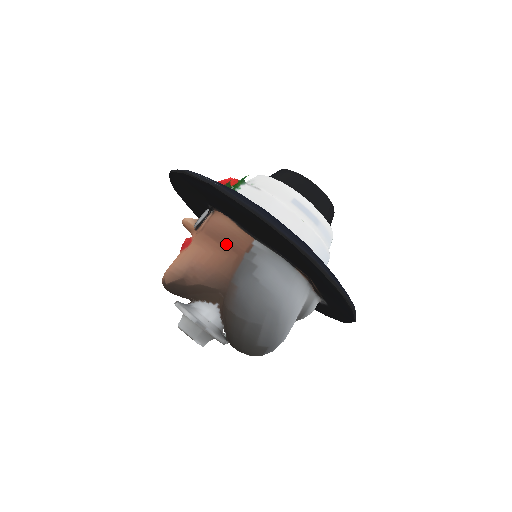
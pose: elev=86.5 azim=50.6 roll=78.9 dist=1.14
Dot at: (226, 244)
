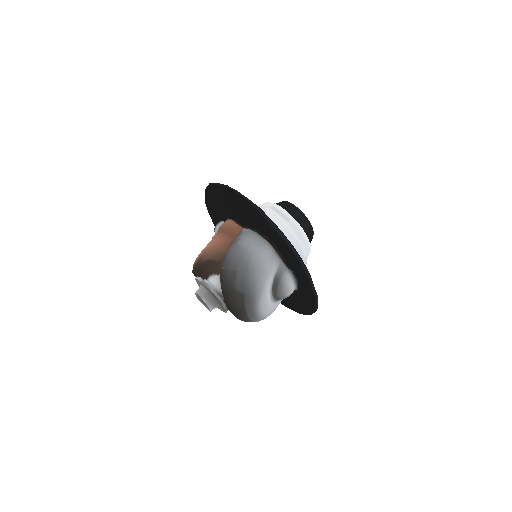
Dot at: (227, 233)
